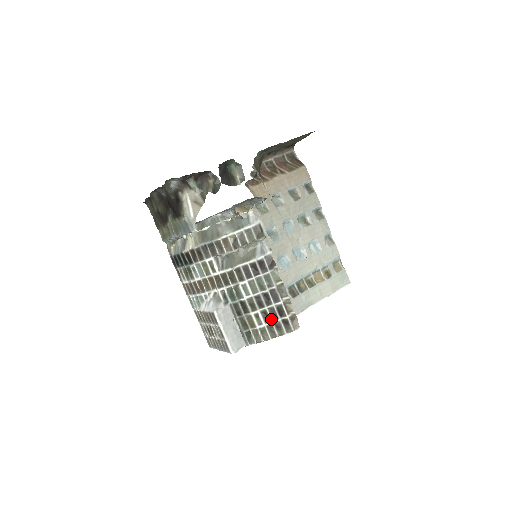
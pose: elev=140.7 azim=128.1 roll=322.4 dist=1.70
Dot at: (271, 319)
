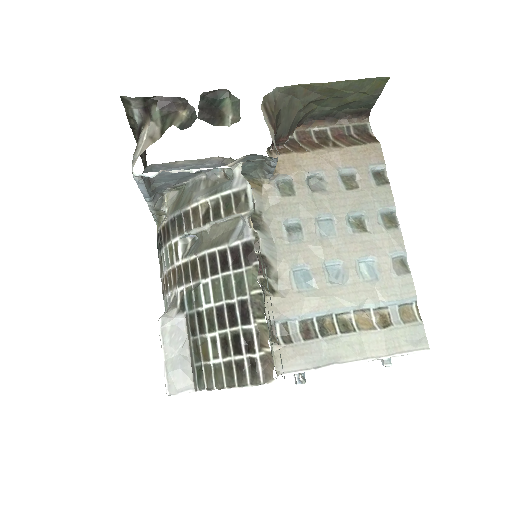
Dot at: (232, 352)
